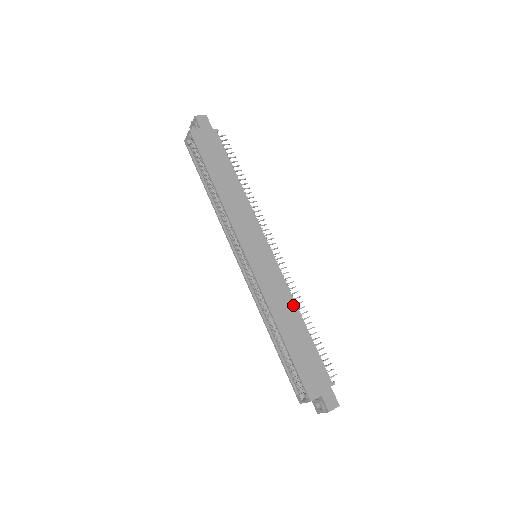
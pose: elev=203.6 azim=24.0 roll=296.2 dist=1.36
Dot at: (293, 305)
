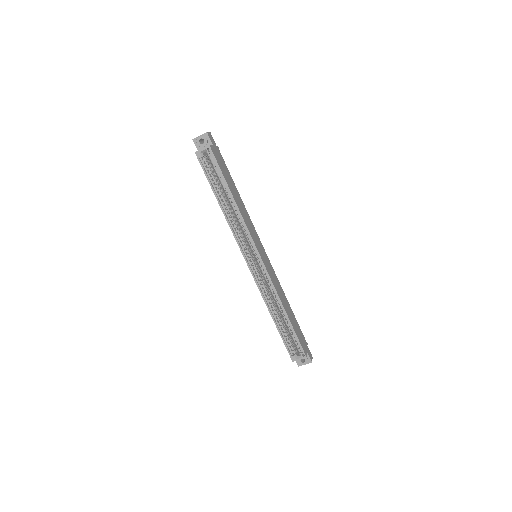
Dot at: (283, 292)
